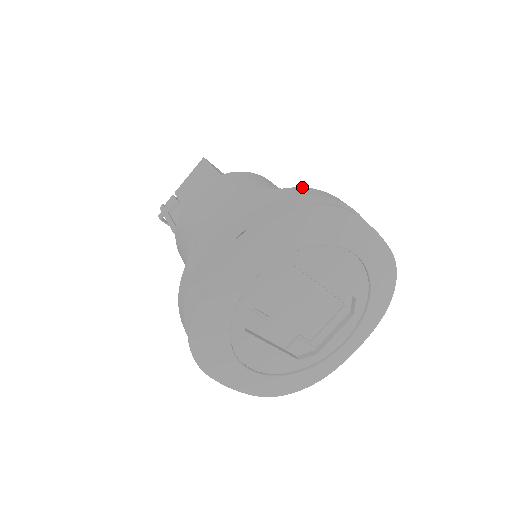
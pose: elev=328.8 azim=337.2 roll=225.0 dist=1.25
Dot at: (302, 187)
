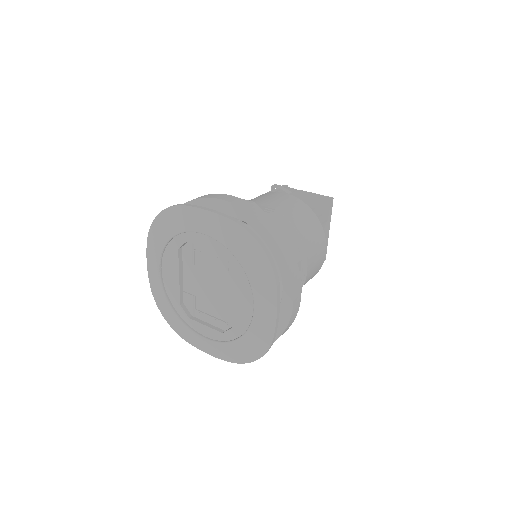
Dot at: occluded
